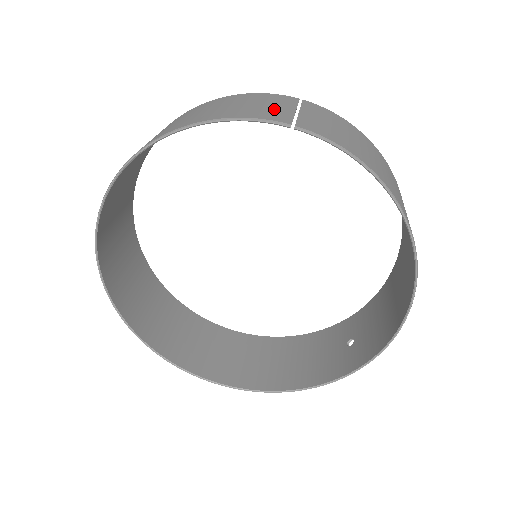
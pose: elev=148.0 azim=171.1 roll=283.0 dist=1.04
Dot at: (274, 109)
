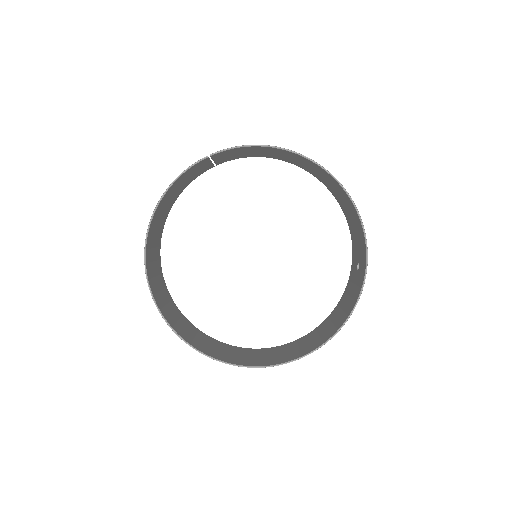
Dot at: occluded
